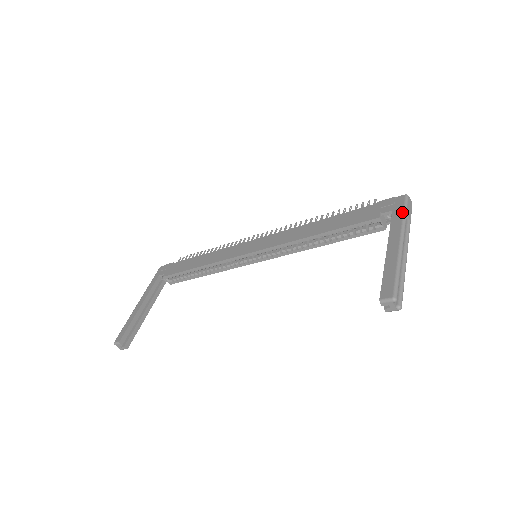
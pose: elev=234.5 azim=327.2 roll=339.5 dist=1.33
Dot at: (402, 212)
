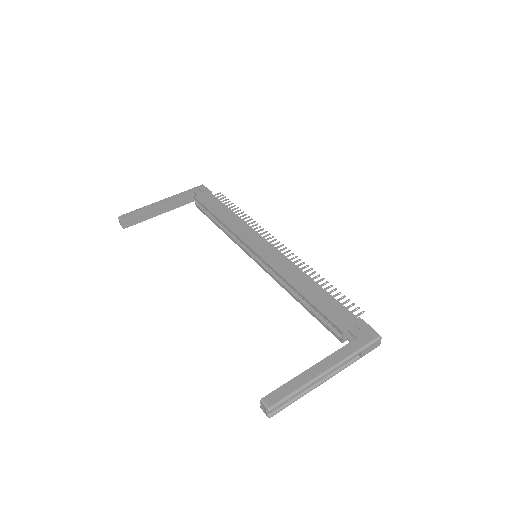
Dot at: (359, 348)
